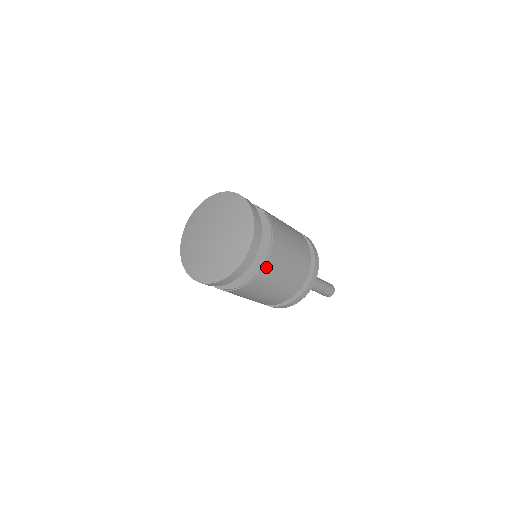
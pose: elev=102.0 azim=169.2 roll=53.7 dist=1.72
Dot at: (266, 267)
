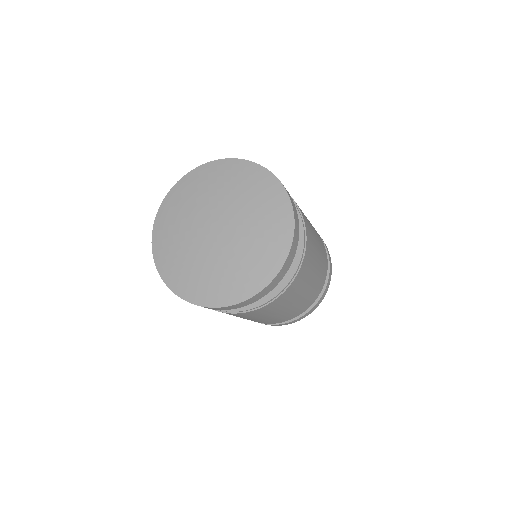
Dot at: (278, 298)
